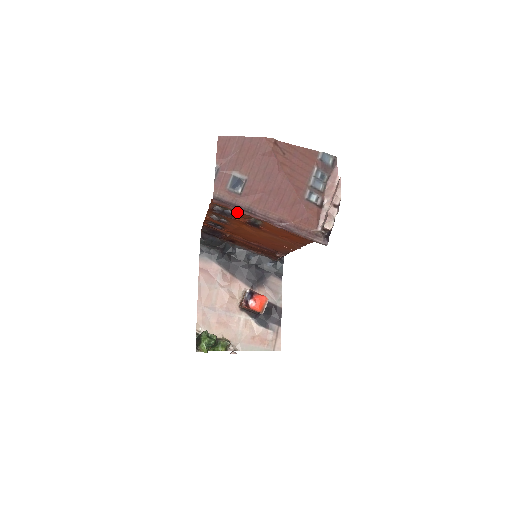
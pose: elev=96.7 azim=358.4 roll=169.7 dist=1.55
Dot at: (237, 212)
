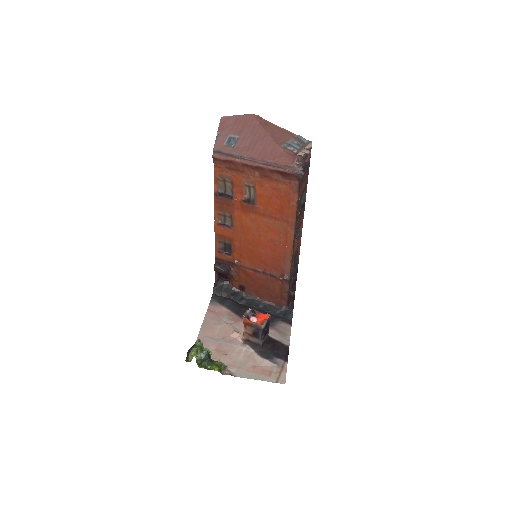
Dot at: (234, 180)
